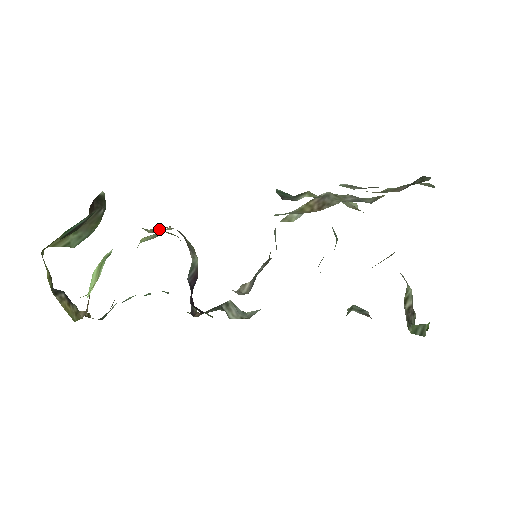
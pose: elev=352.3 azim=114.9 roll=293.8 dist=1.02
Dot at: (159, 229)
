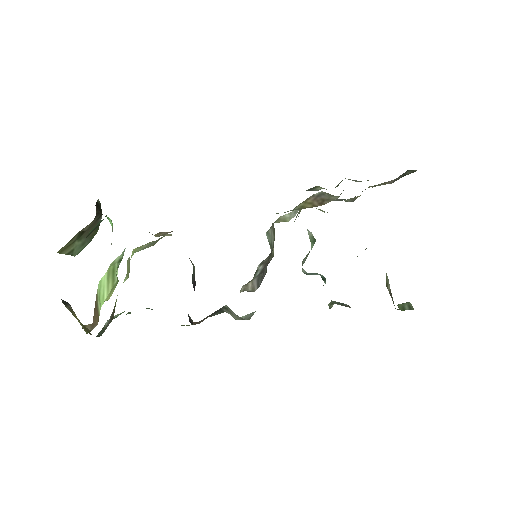
Dot at: (164, 233)
